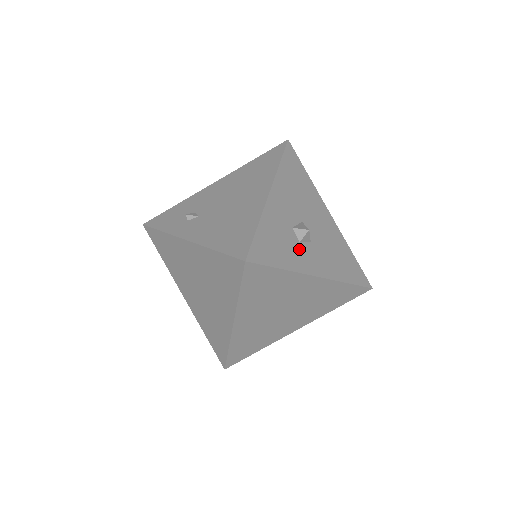
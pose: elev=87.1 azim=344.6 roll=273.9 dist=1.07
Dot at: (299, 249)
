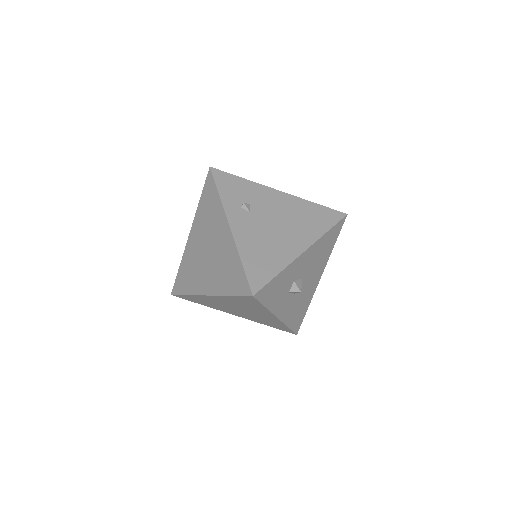
Dot at: (285, 297)
